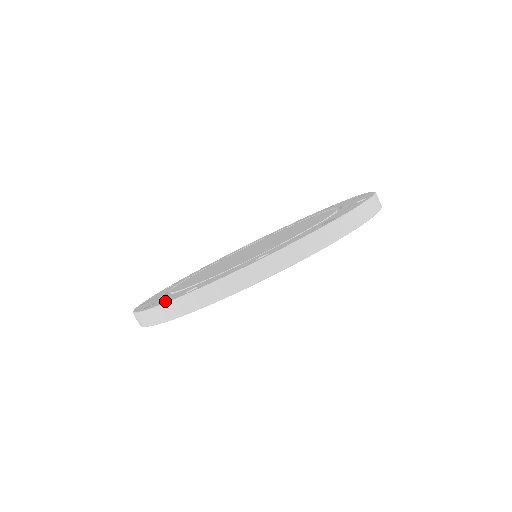
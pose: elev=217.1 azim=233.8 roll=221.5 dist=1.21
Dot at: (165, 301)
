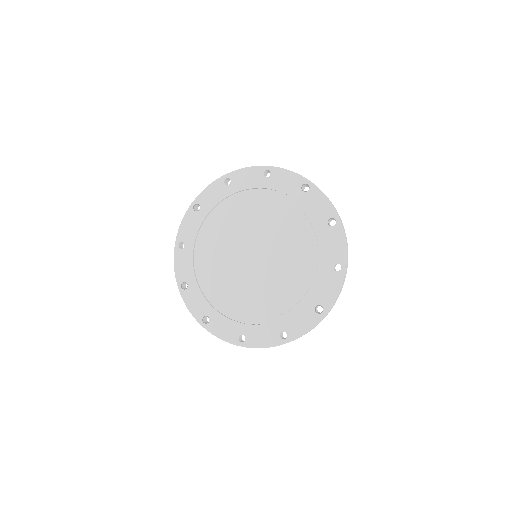
Dot at: (224, 336)
